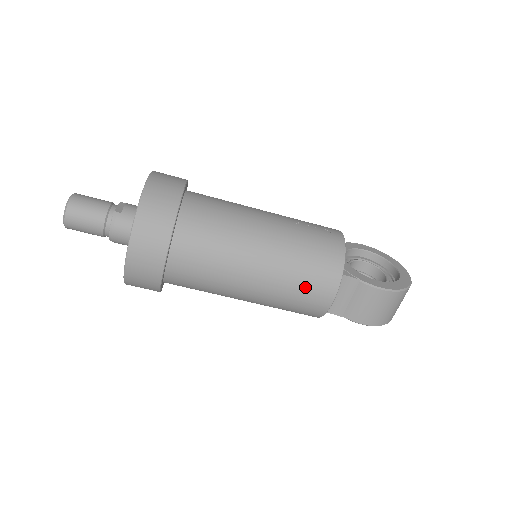
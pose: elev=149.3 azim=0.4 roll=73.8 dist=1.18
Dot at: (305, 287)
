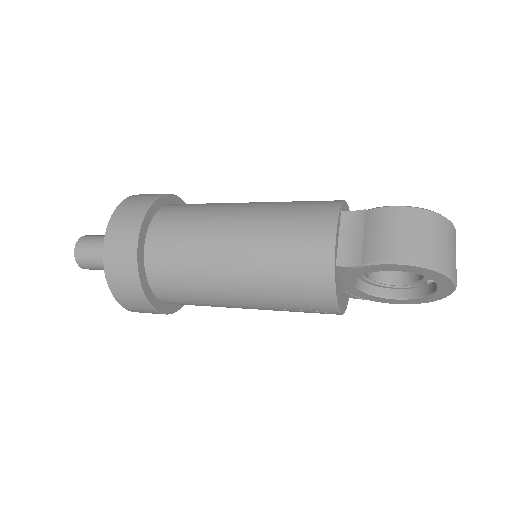
Dot at: (295, 224)
